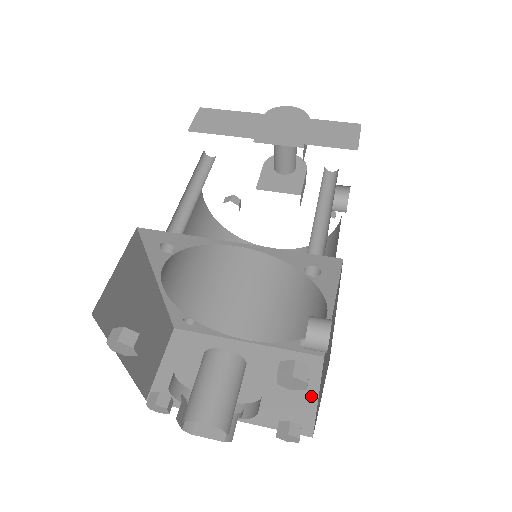
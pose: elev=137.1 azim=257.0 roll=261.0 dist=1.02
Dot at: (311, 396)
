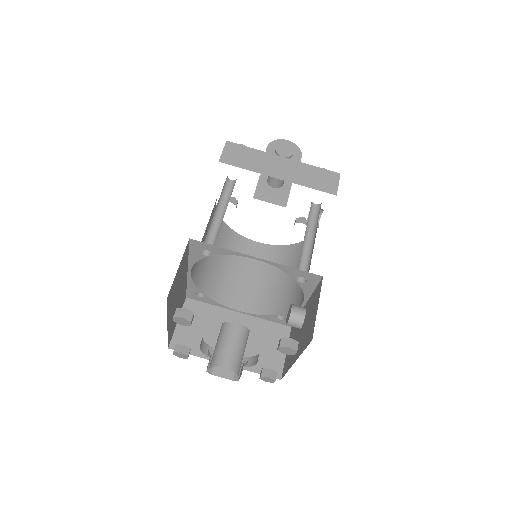
Dot at: (281, 353)
